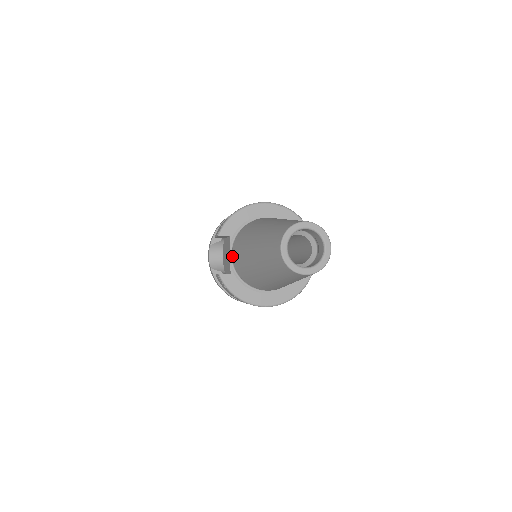
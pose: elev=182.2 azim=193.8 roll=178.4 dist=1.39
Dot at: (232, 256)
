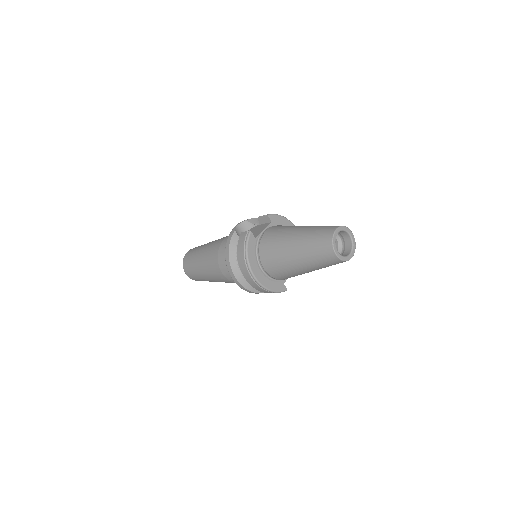
Dot at: (266, 230)
